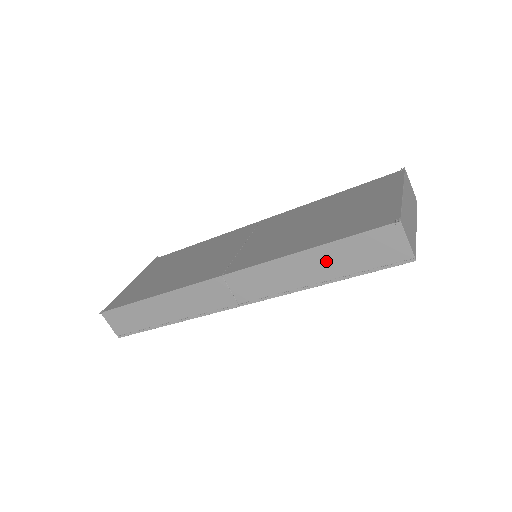
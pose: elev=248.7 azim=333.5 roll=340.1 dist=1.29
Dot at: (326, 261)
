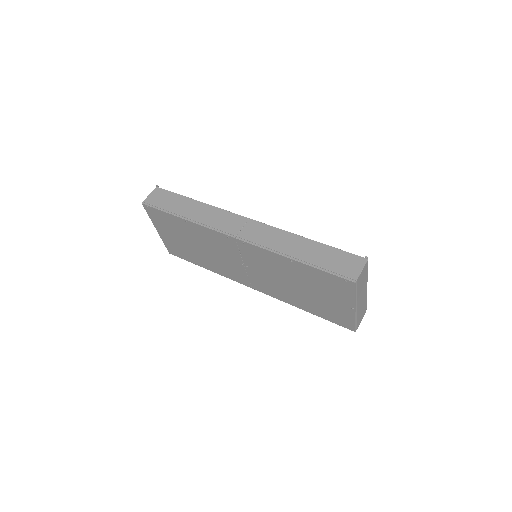
Dot at: (311, 250)
